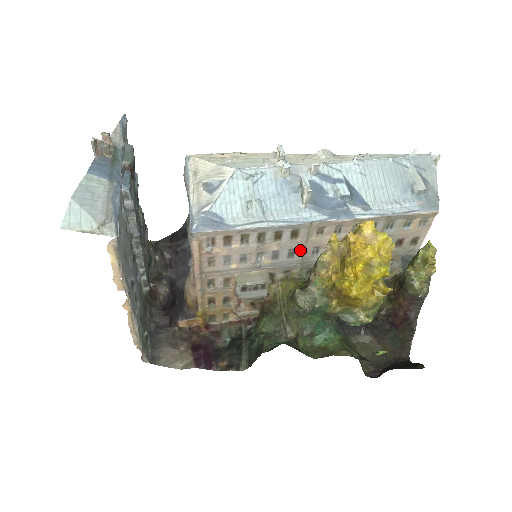
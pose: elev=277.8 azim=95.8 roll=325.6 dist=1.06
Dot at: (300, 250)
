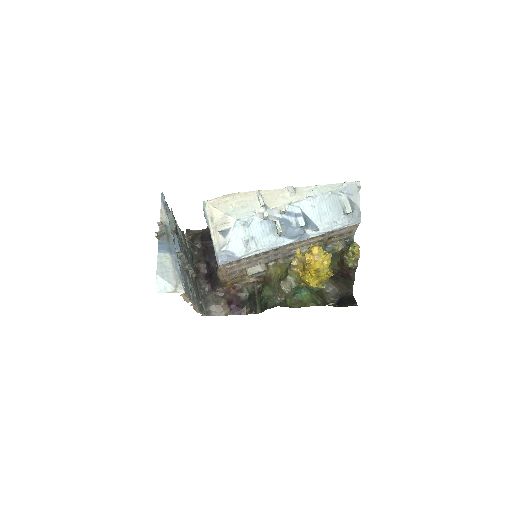
Dot at: (281, 253)
